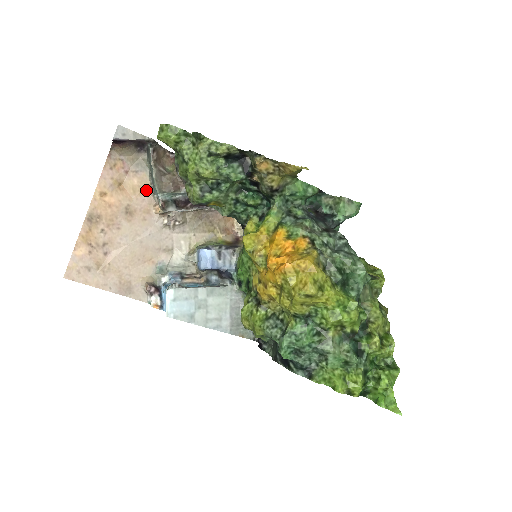
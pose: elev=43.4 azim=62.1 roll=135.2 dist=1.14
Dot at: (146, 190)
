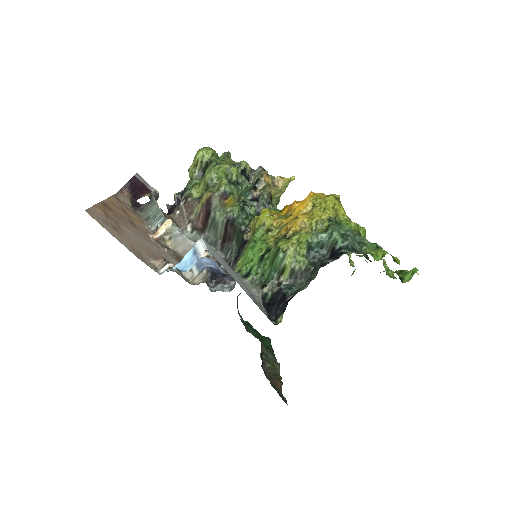
Dot at: (142, 224)
